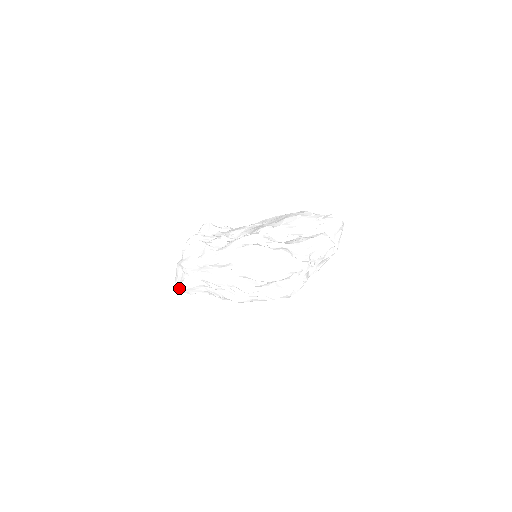
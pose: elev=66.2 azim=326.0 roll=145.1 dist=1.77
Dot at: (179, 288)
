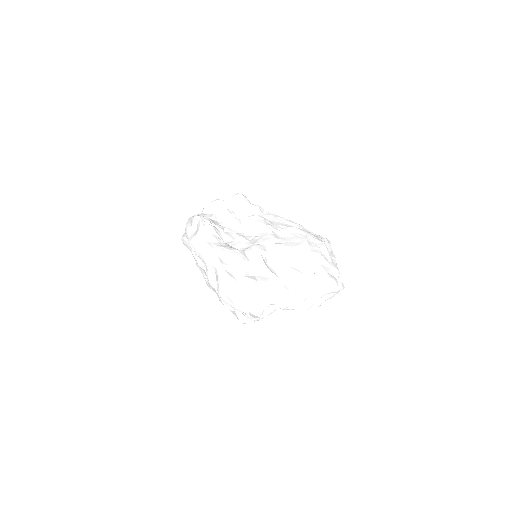
Dot at: occluded
